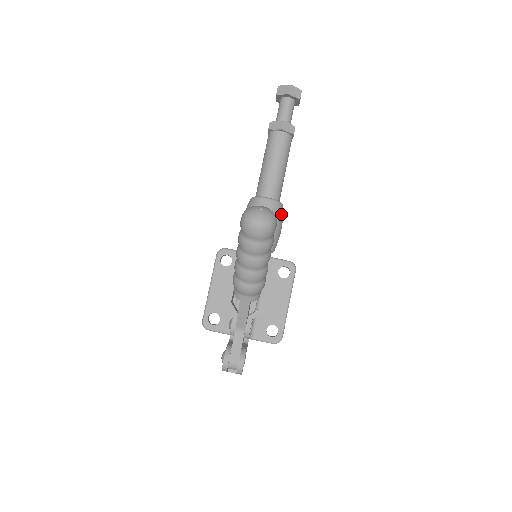
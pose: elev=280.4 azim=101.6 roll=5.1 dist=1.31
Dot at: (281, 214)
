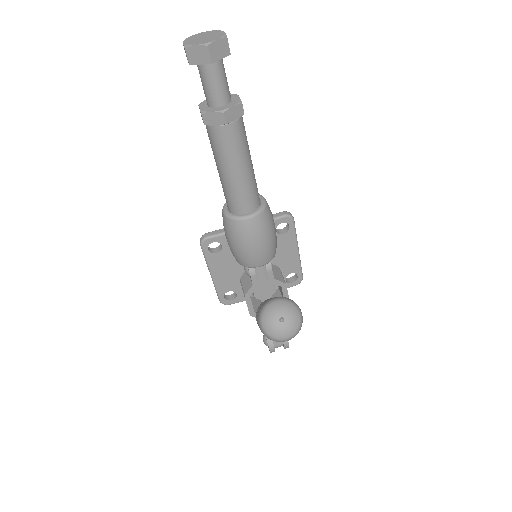
Dot at: (270, 218)
